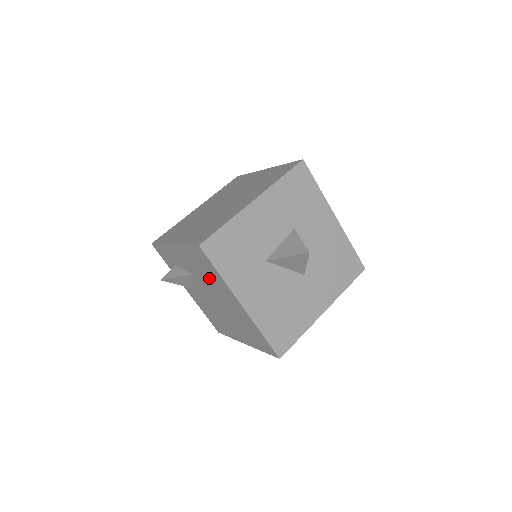
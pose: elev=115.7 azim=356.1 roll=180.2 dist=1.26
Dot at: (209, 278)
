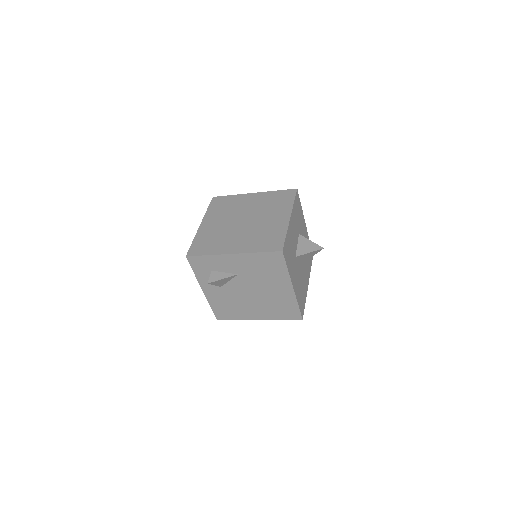
Dot at: (266, 274)
